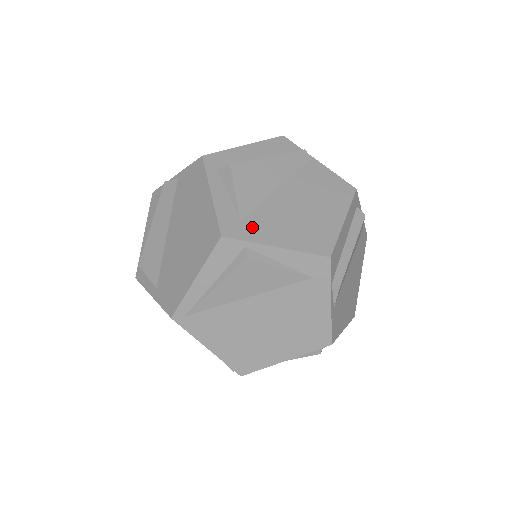
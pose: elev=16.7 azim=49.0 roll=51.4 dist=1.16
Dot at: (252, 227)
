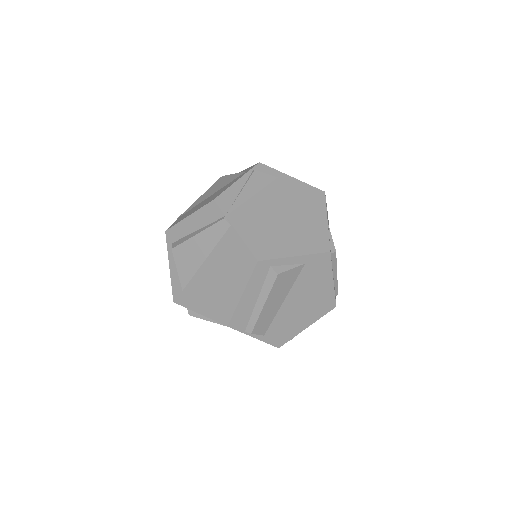
Dot at: (188, 296)
